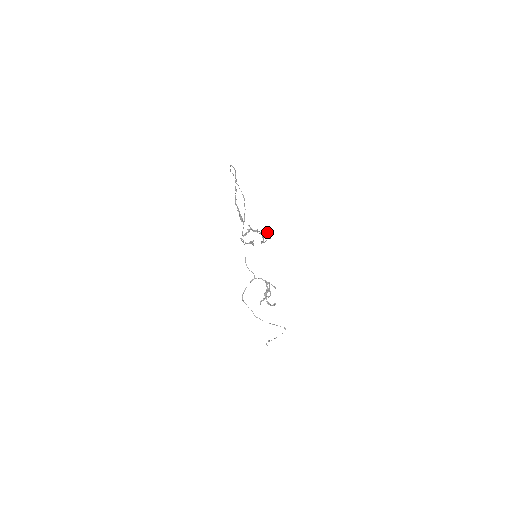
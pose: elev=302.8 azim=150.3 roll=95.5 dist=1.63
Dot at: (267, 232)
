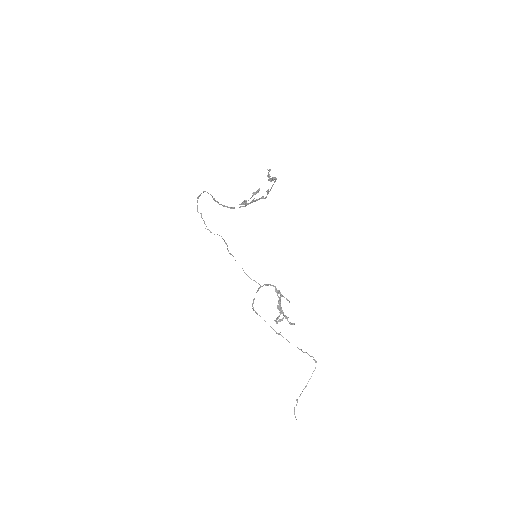
Dot at: (270, 179)
